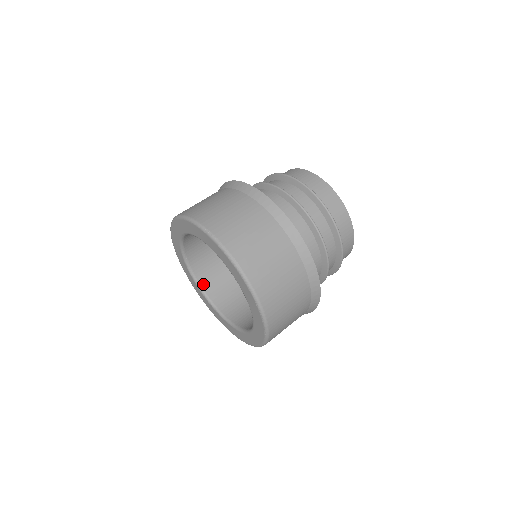
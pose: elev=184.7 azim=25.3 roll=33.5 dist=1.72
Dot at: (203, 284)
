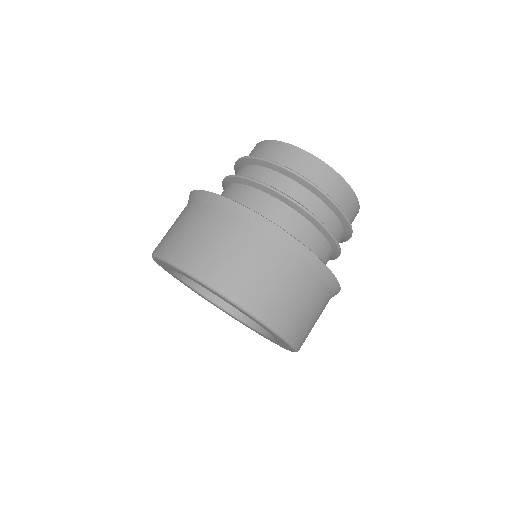
Dot at: (262, 327)
